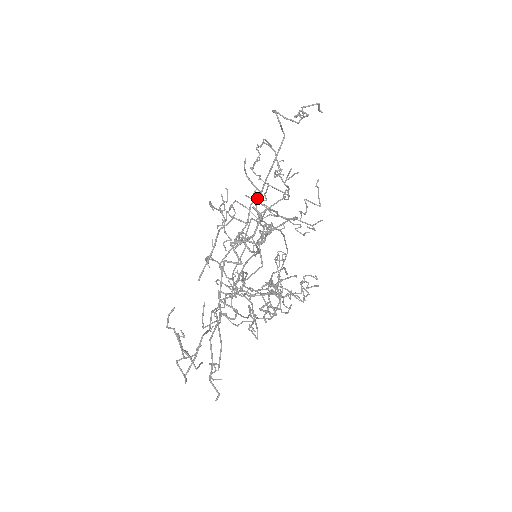
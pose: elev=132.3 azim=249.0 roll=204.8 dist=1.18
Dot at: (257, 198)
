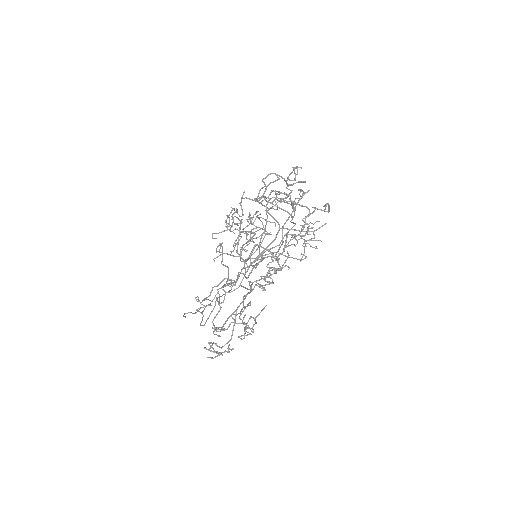
Dot at: (243, 274)
